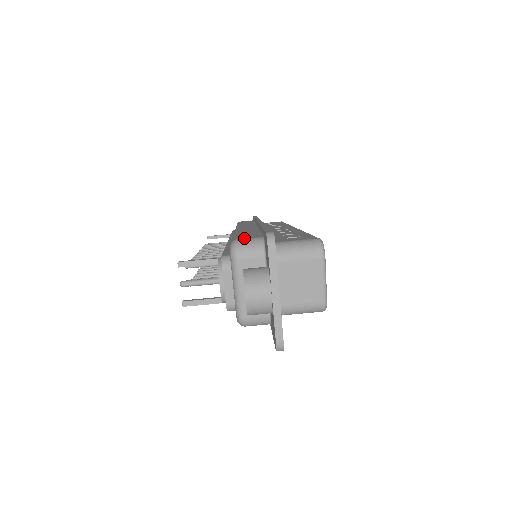
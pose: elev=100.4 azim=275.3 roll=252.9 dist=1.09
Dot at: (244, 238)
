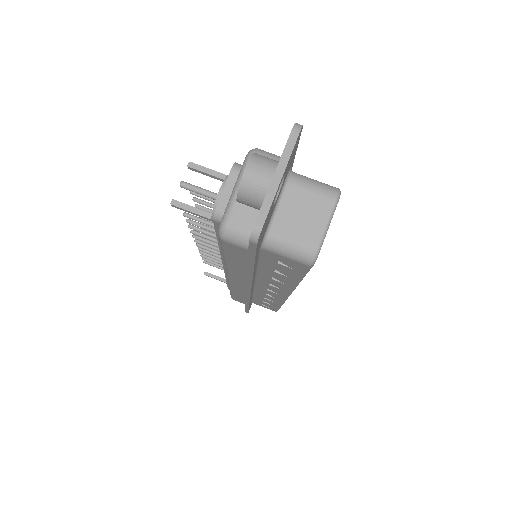
Dot at: occluded
